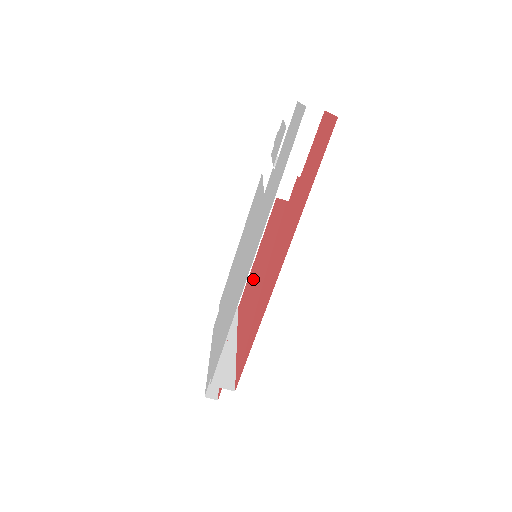
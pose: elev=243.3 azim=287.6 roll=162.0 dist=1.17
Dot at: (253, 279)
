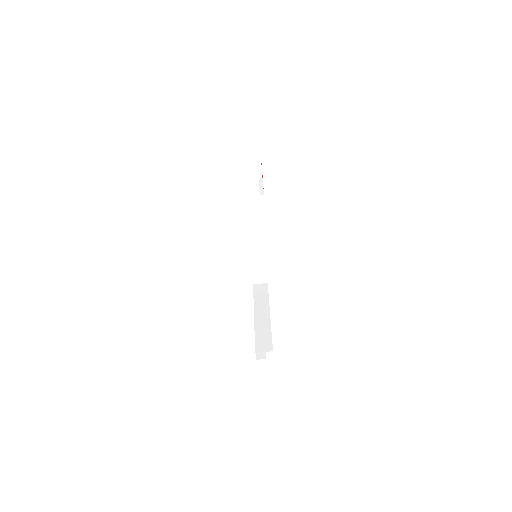
Dot at: occluded
